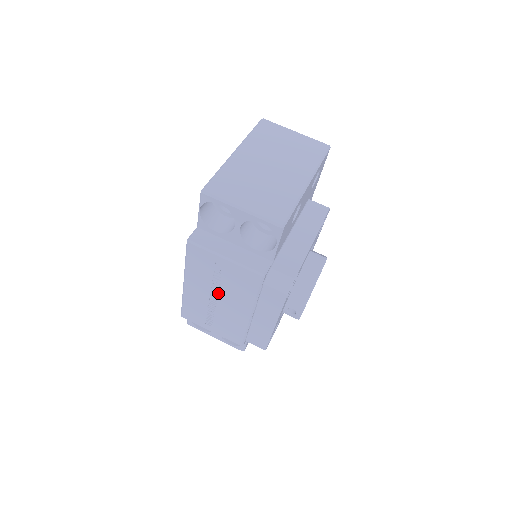
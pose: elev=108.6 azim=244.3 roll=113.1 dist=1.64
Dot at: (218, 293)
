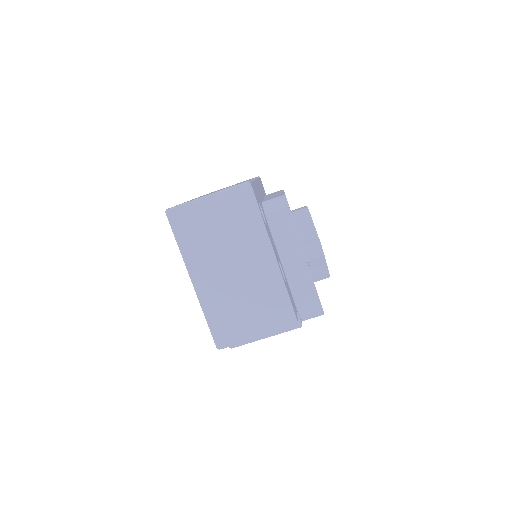
Dot at: occluded
